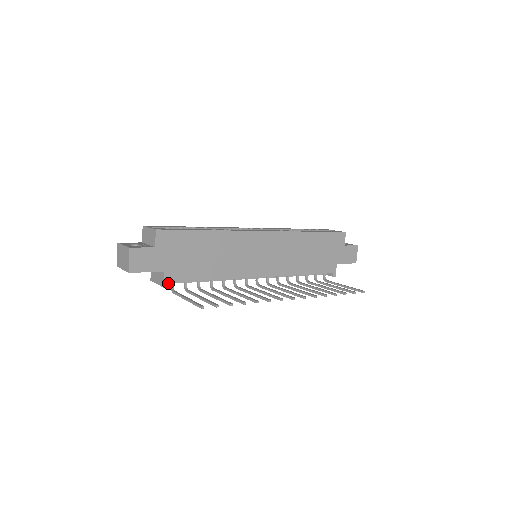
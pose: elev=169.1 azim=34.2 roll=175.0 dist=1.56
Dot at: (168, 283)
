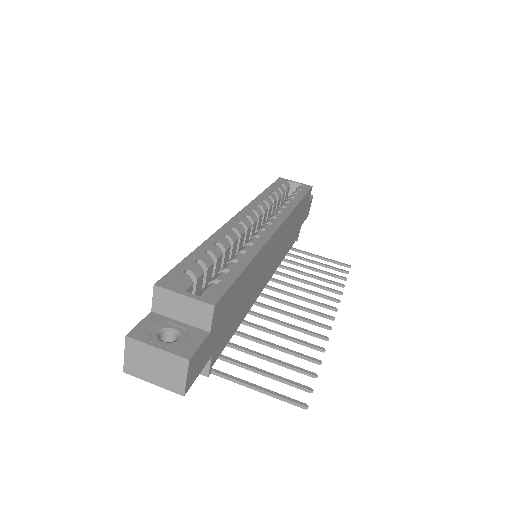
Dot at: occluded
